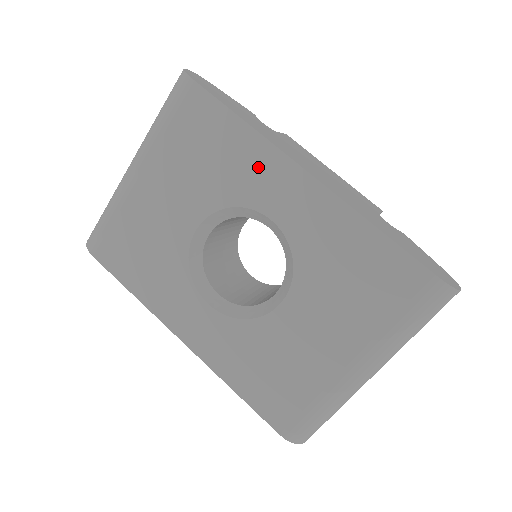
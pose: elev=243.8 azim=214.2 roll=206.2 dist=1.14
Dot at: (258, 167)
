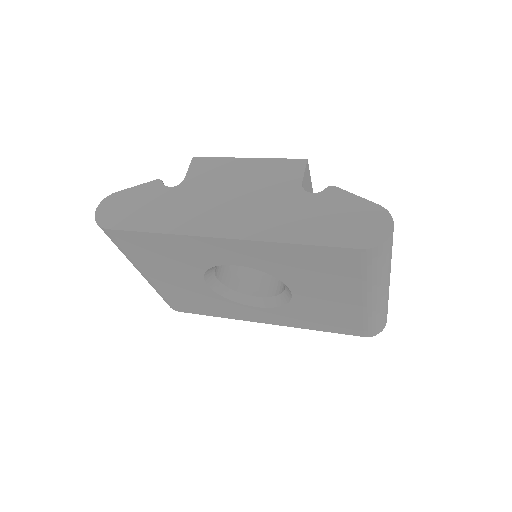
Dot at: (195, 248)
